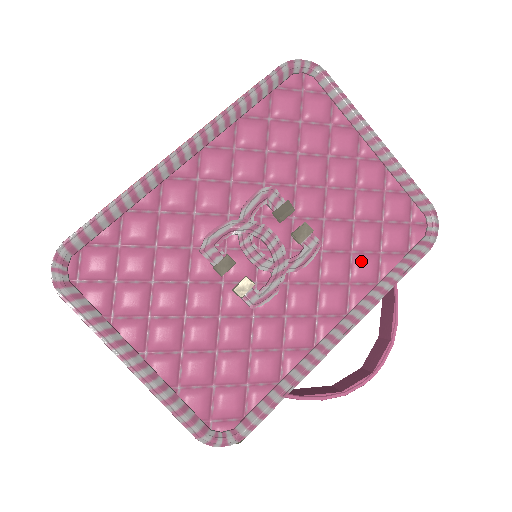
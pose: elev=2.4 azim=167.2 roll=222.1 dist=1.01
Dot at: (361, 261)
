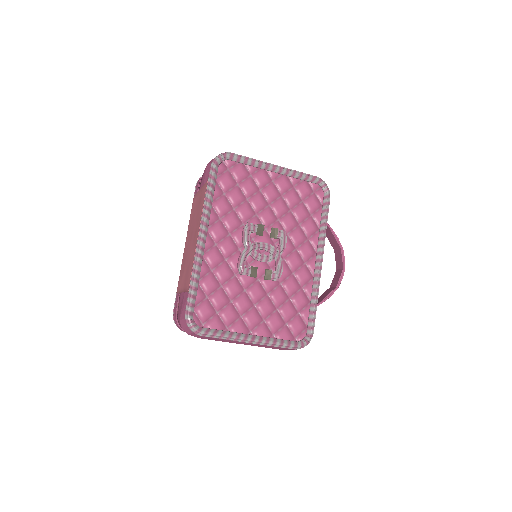
Dot at: (306, 226)
